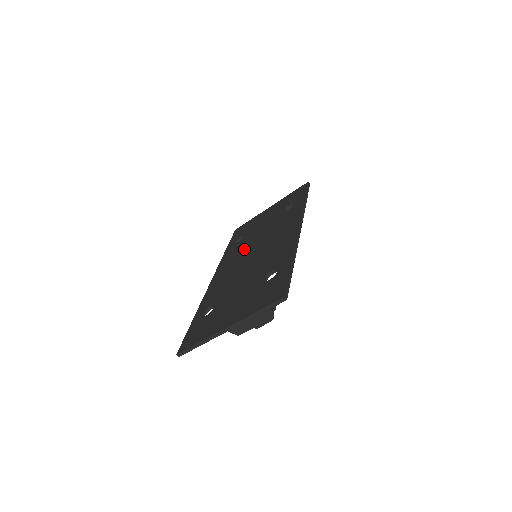
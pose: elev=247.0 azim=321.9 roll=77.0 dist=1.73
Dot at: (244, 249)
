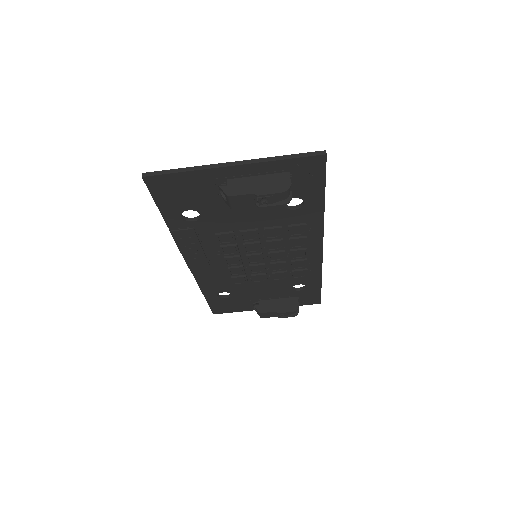
Dot at: occluded
